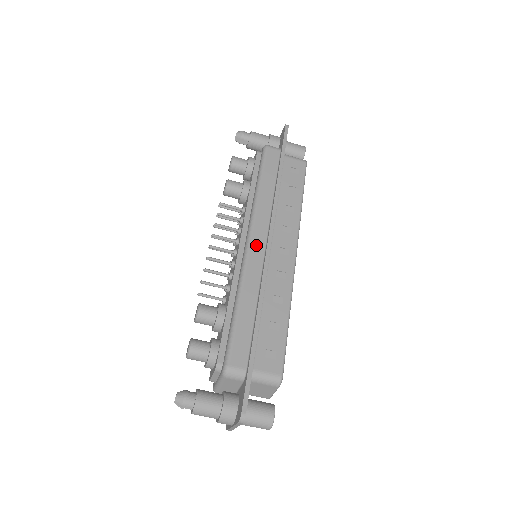
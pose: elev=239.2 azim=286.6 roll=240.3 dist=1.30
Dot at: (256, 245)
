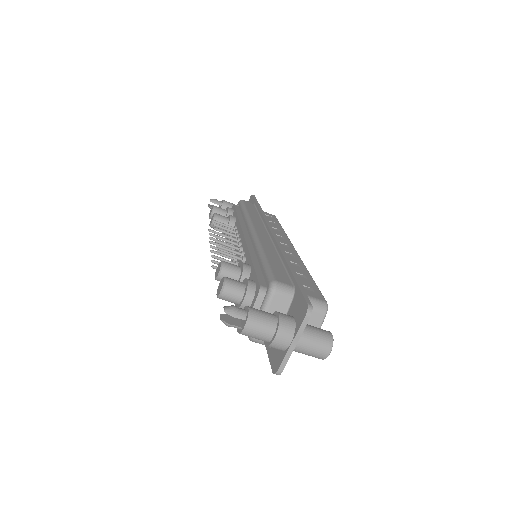
Dot at: (261, 233)
